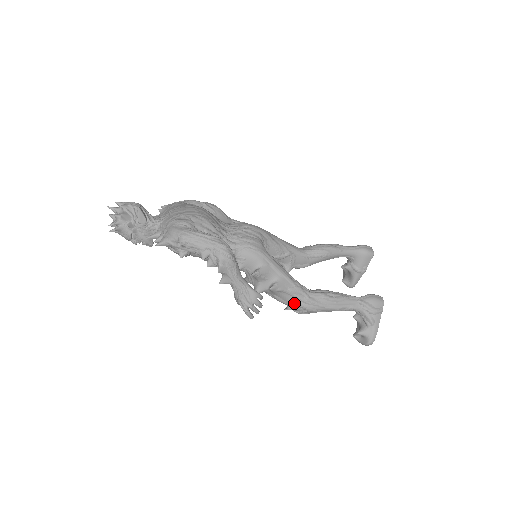
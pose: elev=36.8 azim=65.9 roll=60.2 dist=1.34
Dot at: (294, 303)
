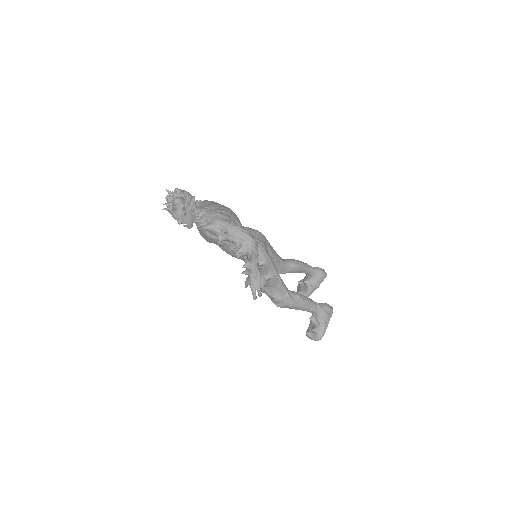
Dot at: (278, 297)
